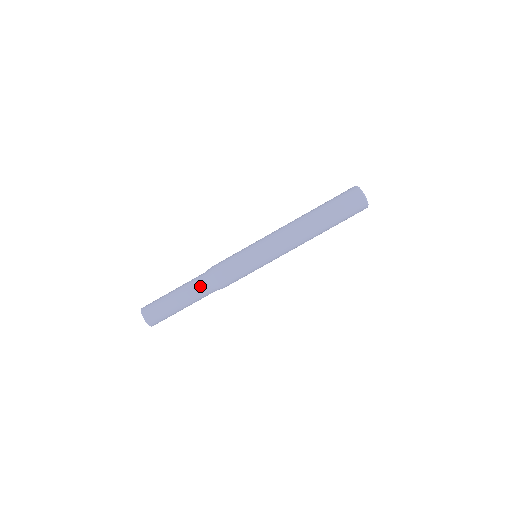
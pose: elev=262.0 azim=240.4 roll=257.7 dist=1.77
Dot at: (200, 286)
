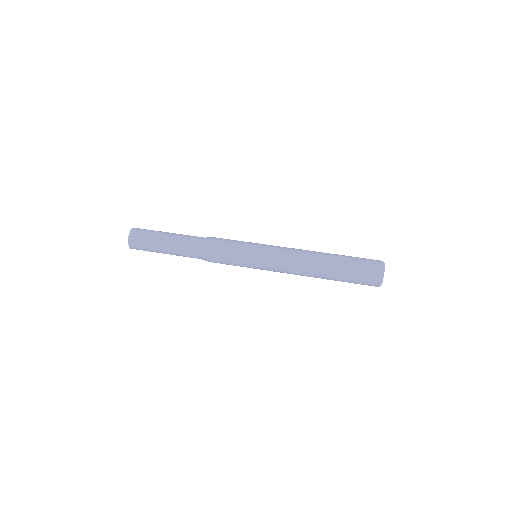
Dot at: (196, 236)
